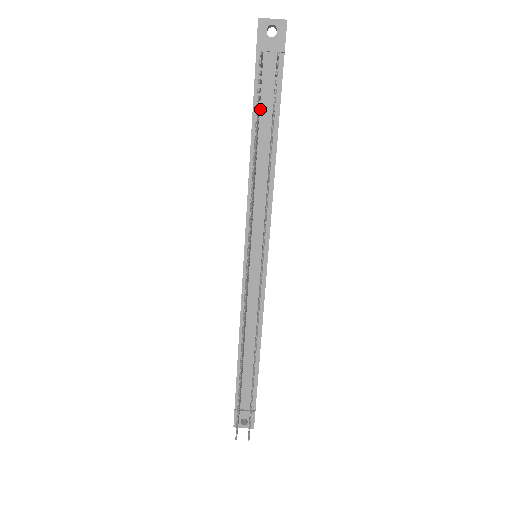
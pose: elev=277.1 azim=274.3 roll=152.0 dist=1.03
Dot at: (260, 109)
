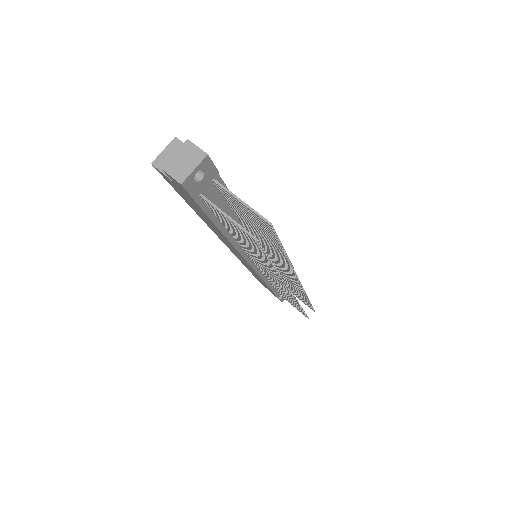
Dot at: occluded
